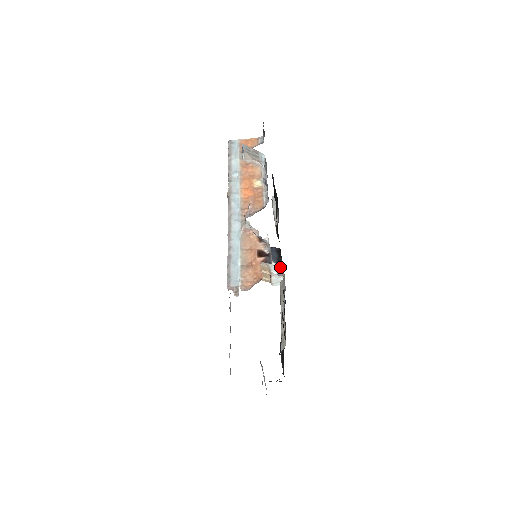
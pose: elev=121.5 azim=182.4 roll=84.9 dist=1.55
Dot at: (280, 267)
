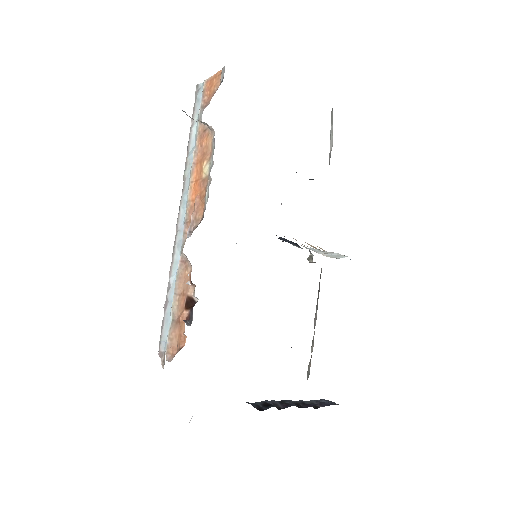
Dot at: (311, 253)
